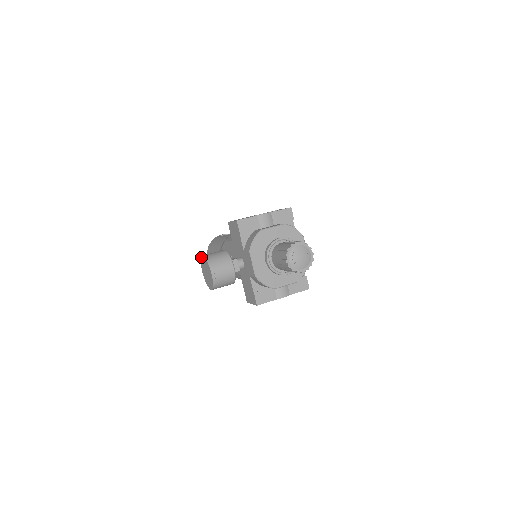
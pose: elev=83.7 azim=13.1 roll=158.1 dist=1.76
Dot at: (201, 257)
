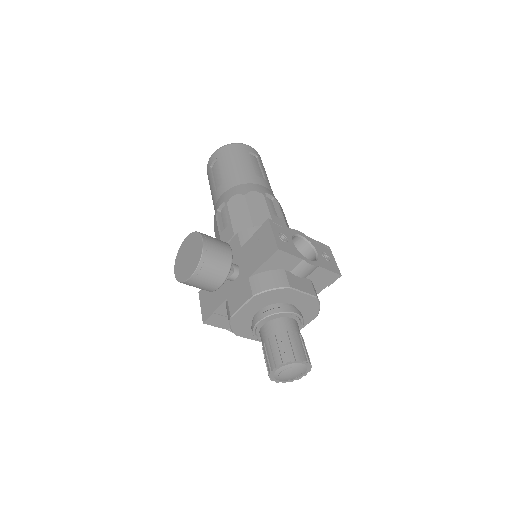
Dot at: (200, 234)
